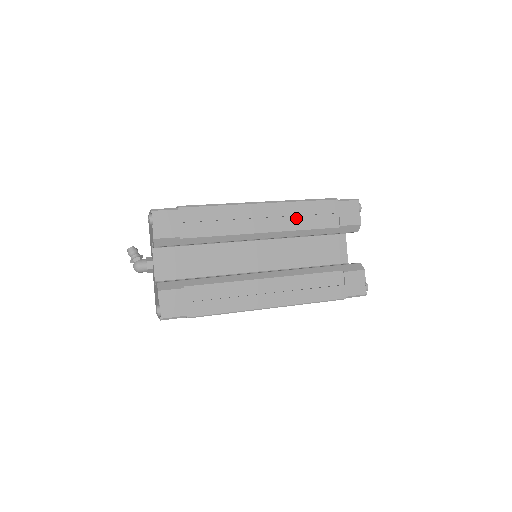
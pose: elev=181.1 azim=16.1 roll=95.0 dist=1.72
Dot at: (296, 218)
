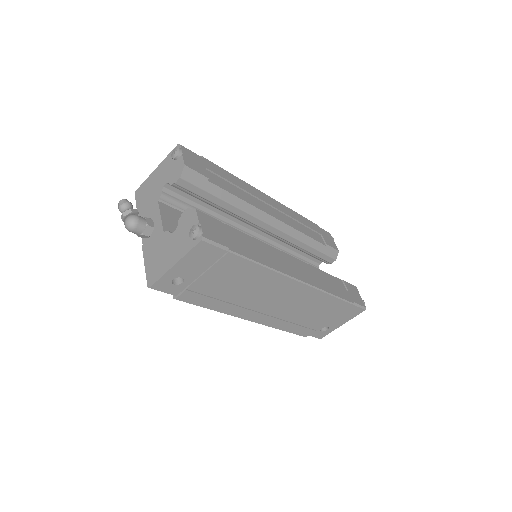
Dot at: (294, 221)
